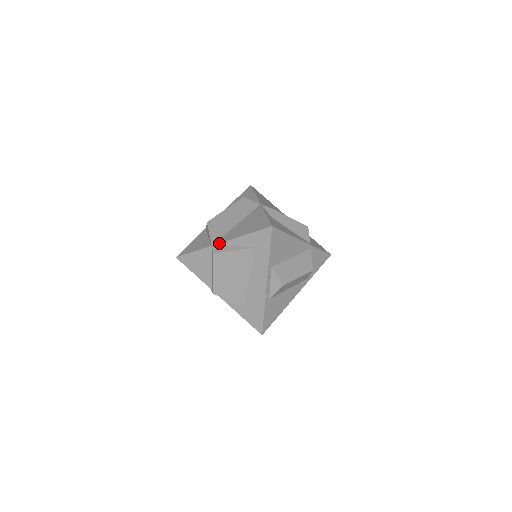
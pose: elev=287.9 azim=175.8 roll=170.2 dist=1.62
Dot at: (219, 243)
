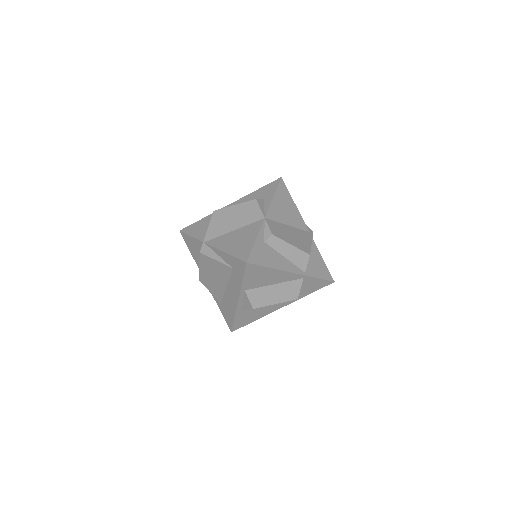
Dot at: (208, 244)
